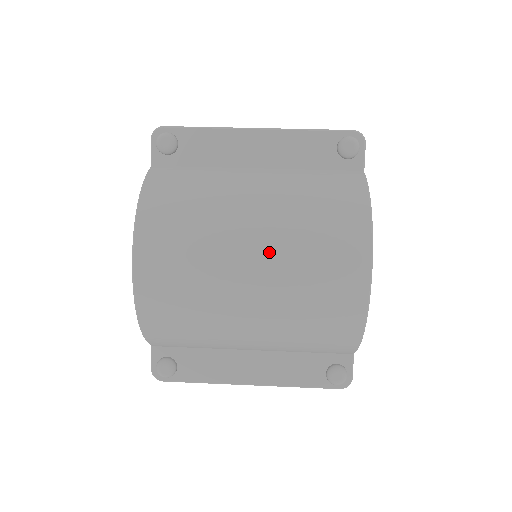
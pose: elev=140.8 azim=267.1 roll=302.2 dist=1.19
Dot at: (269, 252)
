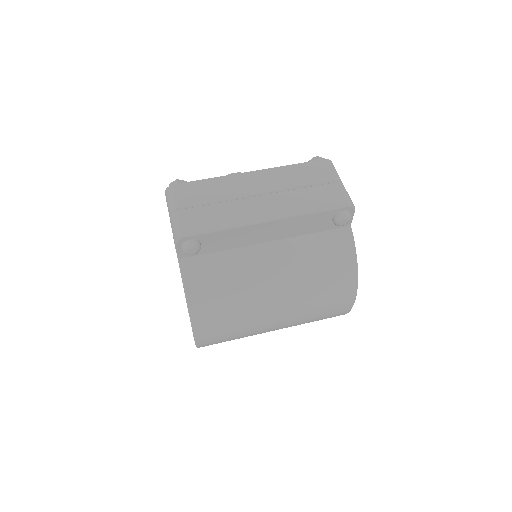
Dot at: (289, 313)
